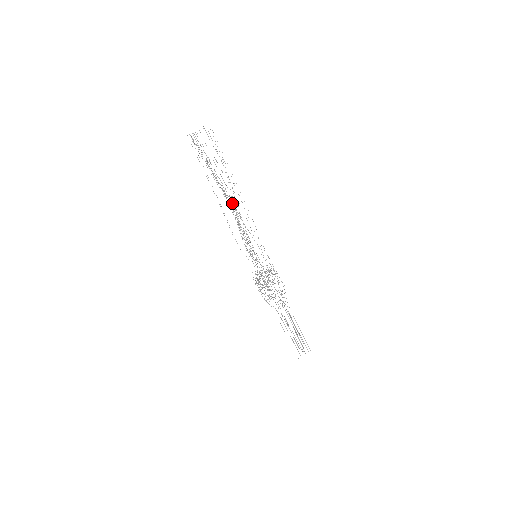
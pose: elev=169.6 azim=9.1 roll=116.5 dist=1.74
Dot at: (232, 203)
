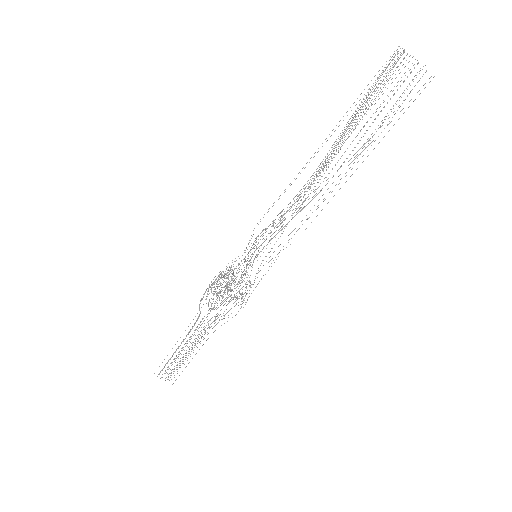
Dot at: occluded
